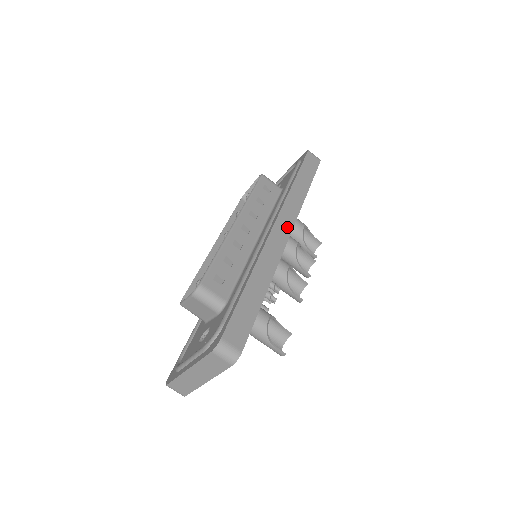
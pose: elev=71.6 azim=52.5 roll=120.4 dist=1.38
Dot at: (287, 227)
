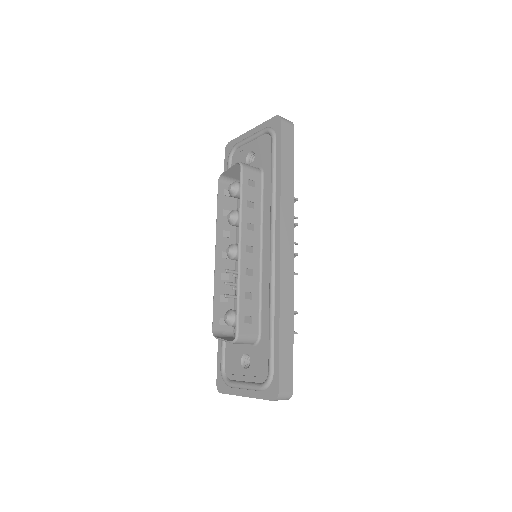
Dot at: (289, 243)
